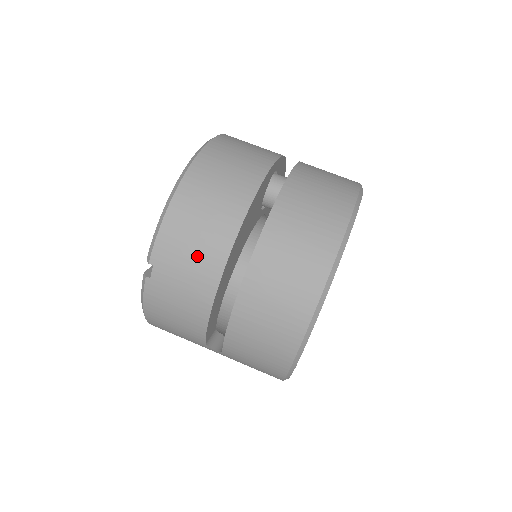
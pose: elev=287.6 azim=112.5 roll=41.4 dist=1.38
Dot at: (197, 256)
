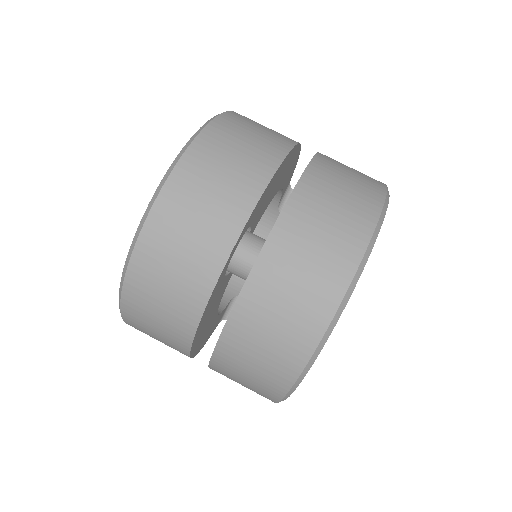
Dot at: occluded
